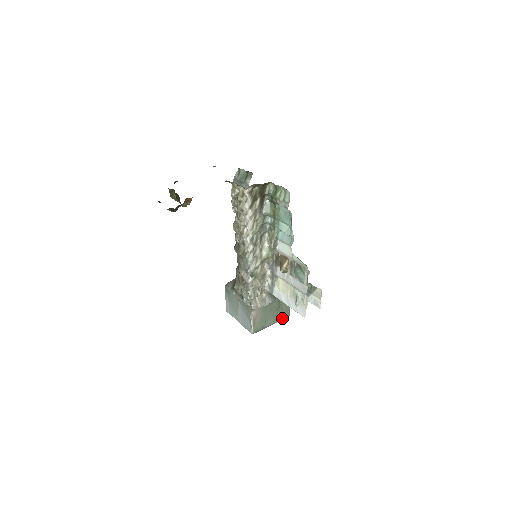
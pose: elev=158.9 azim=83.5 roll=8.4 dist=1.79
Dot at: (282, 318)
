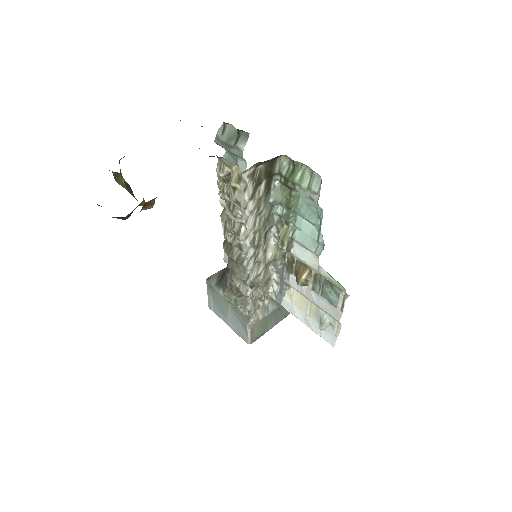
Dot at: (285, 315)
